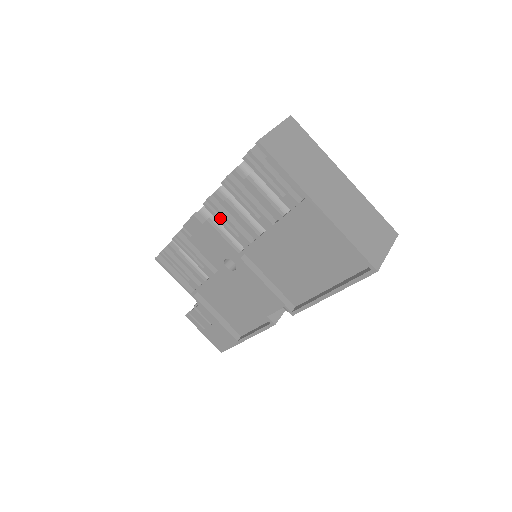
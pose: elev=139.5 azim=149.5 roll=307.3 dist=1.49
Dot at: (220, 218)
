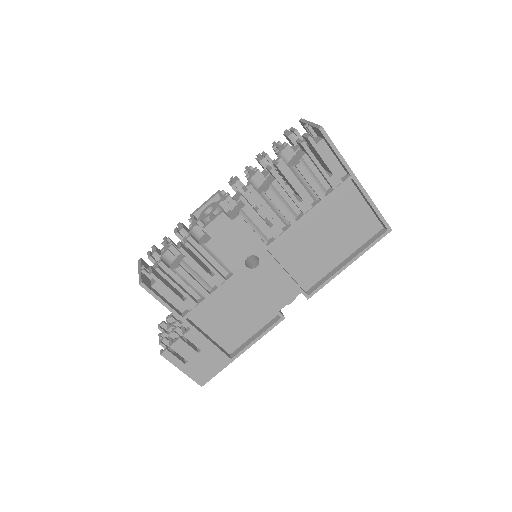
Dot at: occluded
